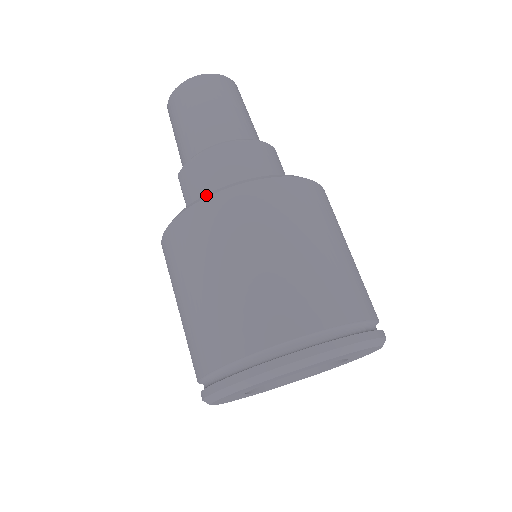
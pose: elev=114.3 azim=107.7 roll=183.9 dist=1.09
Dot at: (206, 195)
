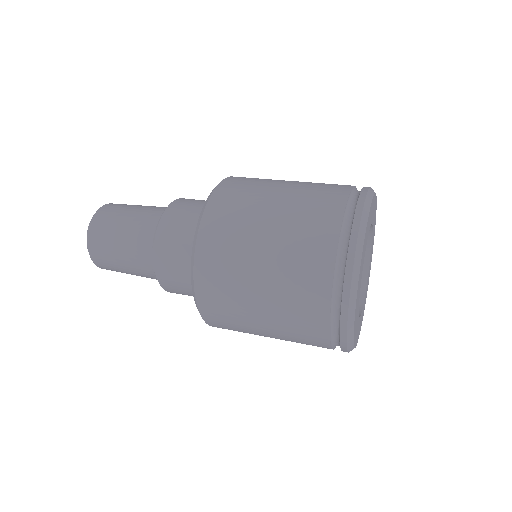
Dot at: (211, 192)
